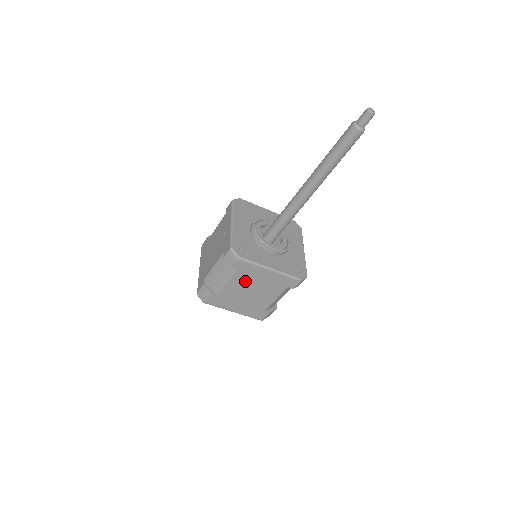
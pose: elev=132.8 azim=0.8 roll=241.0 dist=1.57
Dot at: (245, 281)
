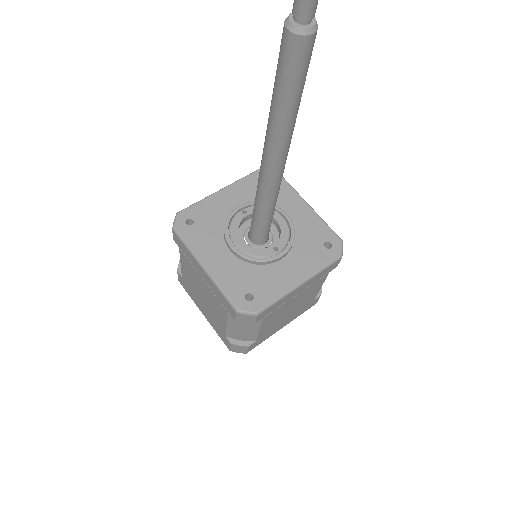
Dot at: (278, 312)
